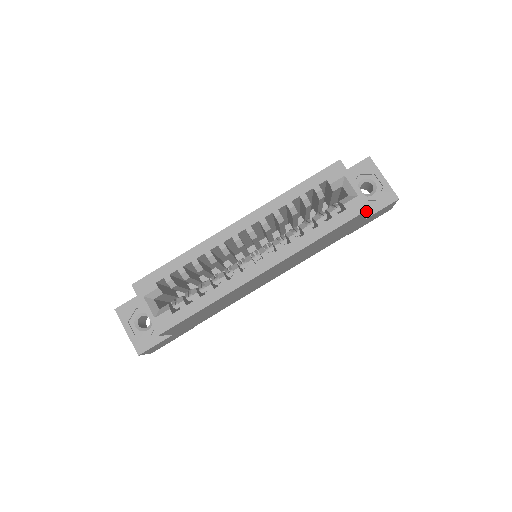
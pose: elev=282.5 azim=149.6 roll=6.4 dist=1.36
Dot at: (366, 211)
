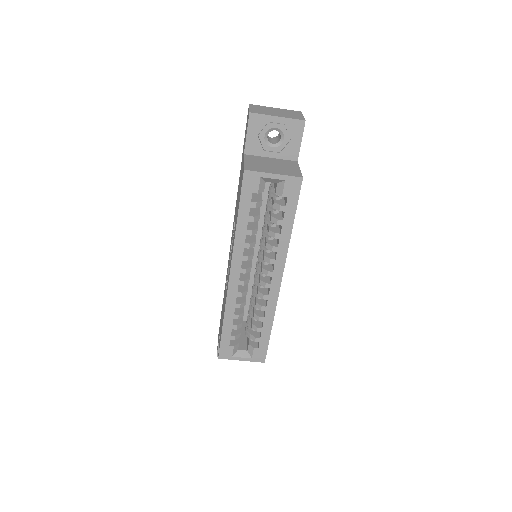
Dot at: (301, 182)
